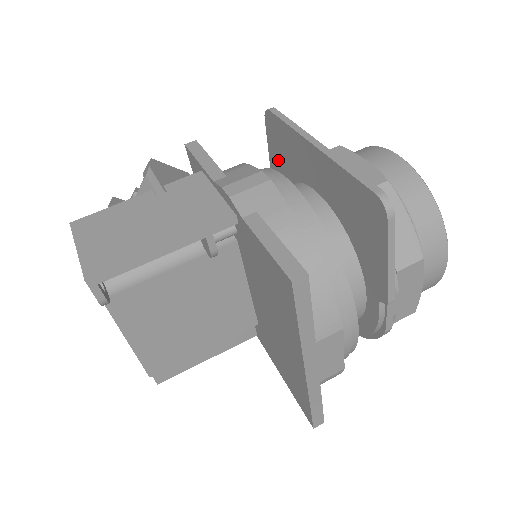
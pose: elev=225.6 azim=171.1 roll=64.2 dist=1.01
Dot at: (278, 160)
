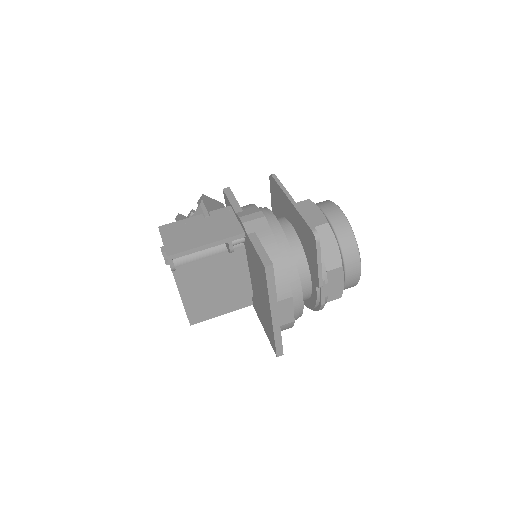
Dot at: (275, 202)
